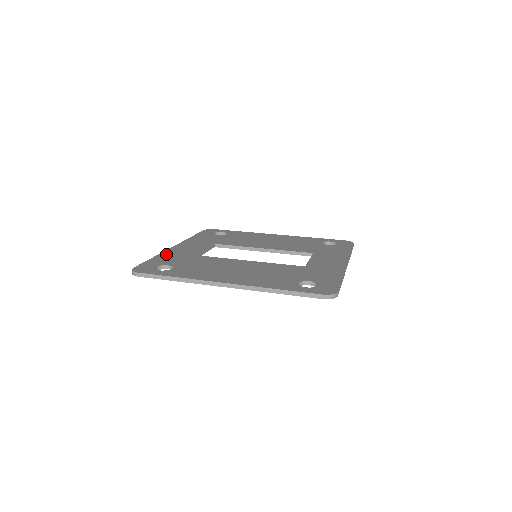
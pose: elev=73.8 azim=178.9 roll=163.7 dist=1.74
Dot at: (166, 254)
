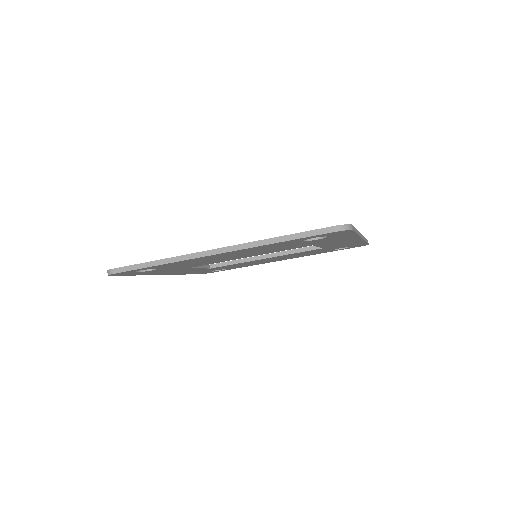
Dot at: occluded
